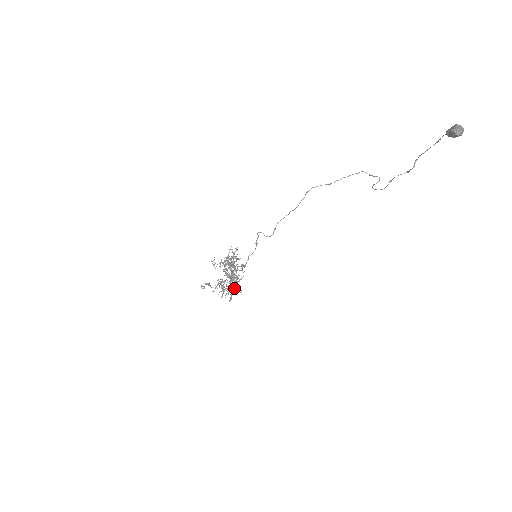
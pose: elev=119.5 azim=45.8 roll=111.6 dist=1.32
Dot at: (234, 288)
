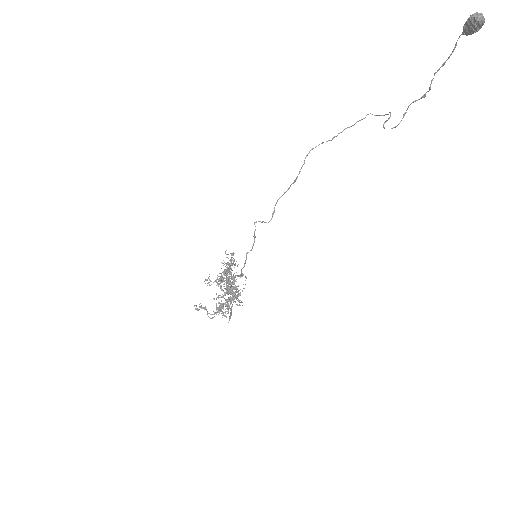
Dot at: (233, 300)
